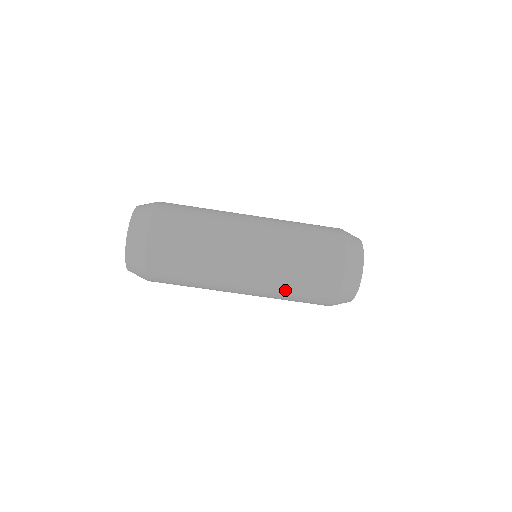
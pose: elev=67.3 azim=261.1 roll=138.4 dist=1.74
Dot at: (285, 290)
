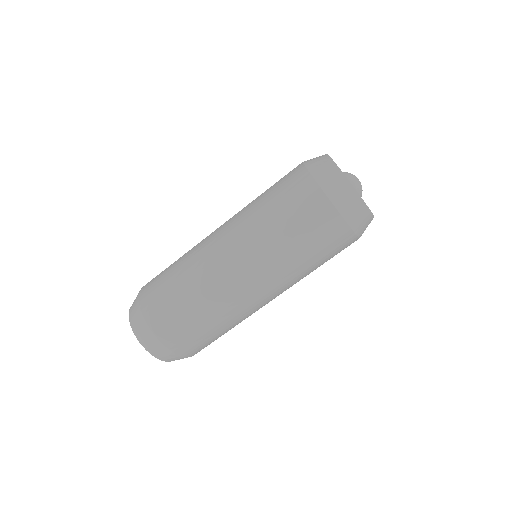
Dot at: (303, 269)
